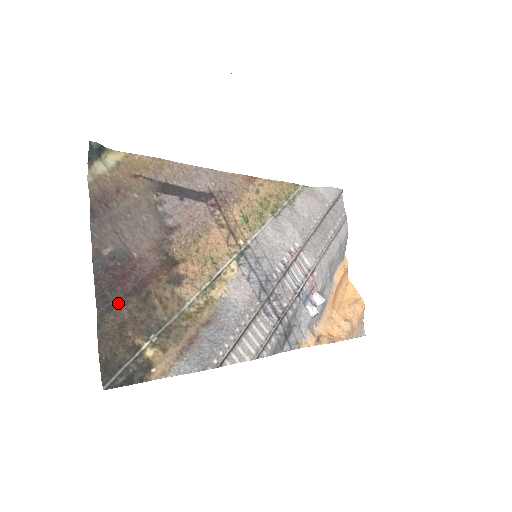
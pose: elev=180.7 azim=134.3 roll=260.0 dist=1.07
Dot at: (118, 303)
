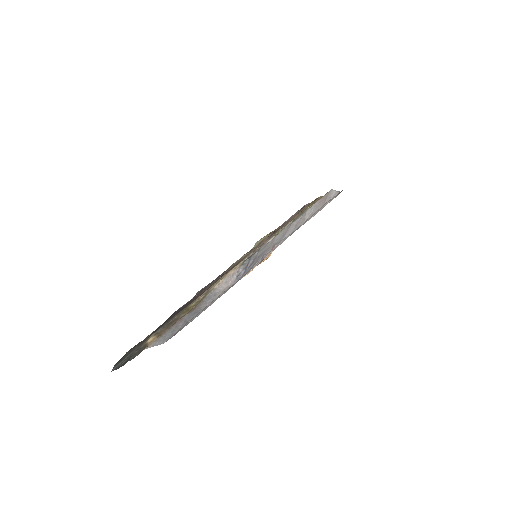
Dot at: occluded
